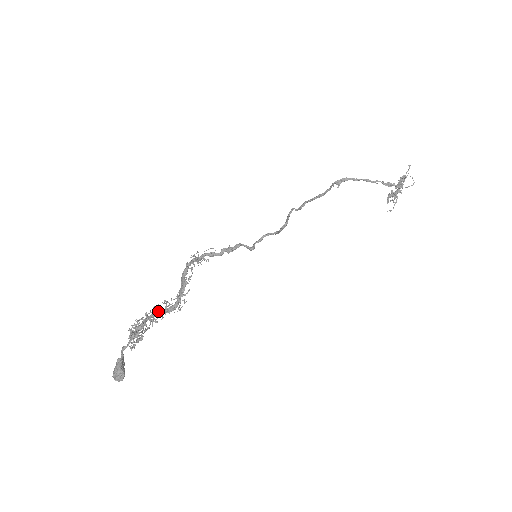
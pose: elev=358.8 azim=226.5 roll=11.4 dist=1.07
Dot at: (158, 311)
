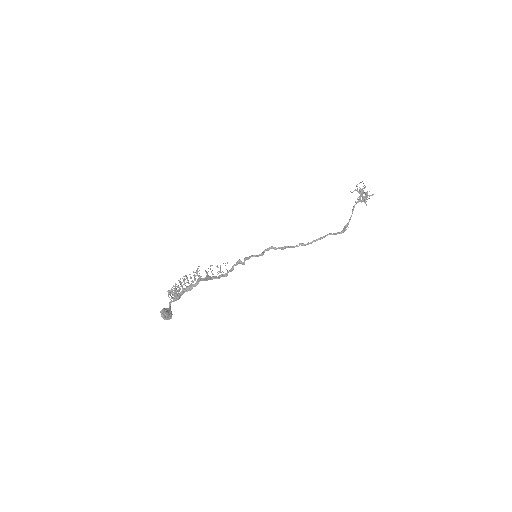
Dot at: (189, 286)
